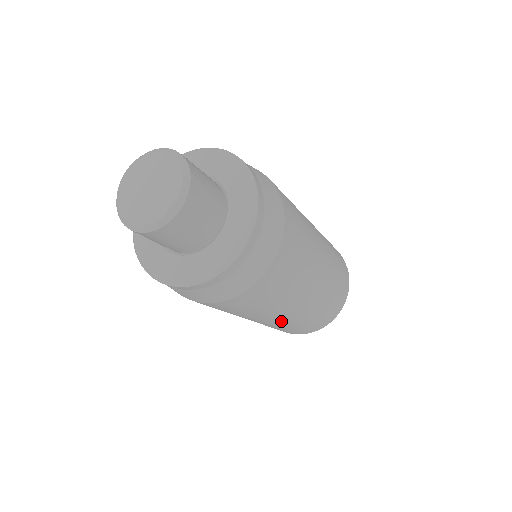
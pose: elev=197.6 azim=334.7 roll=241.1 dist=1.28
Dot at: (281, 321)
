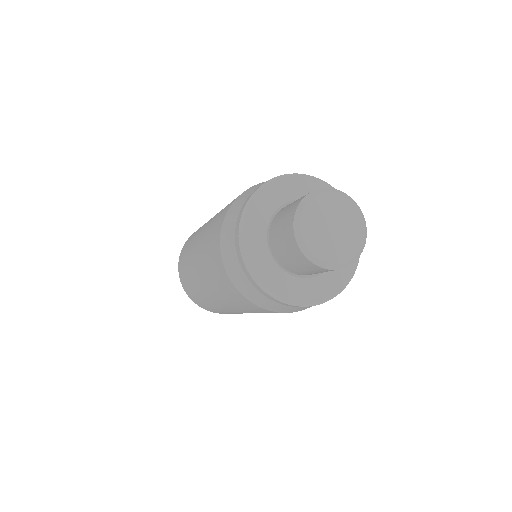
Dot at: occluded
